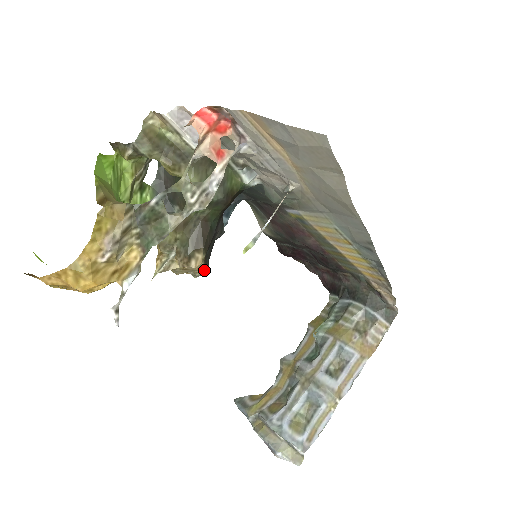
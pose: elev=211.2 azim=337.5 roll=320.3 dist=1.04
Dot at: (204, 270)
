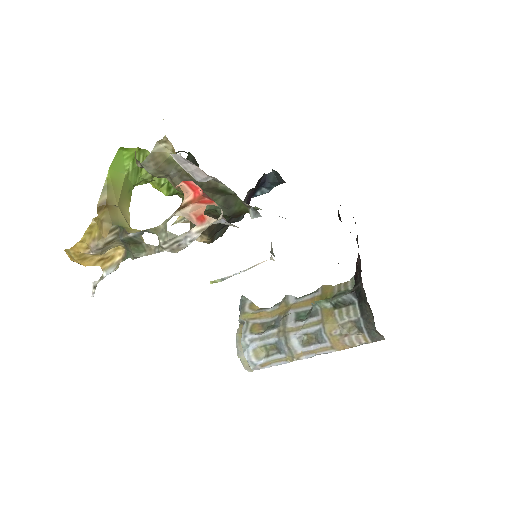
Dot at: (211, 242)
